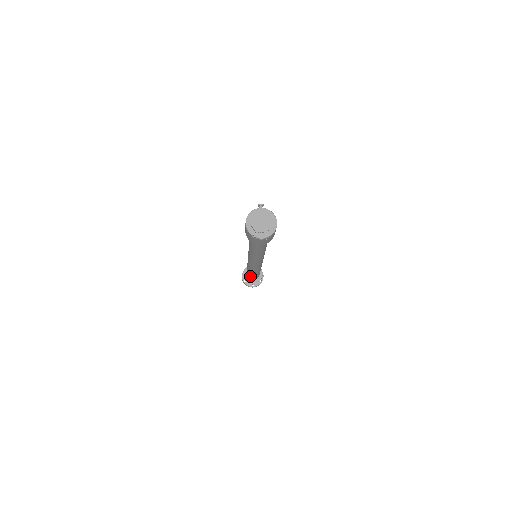
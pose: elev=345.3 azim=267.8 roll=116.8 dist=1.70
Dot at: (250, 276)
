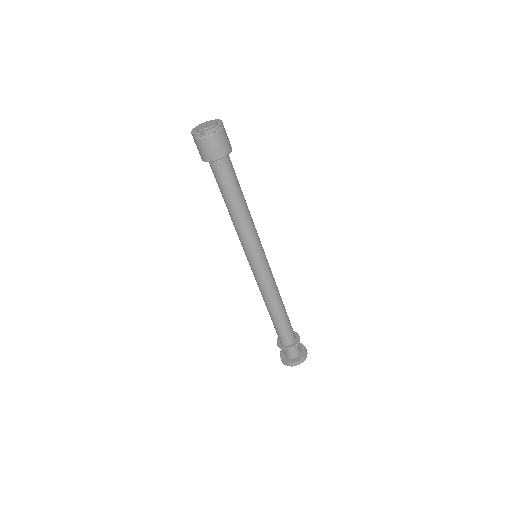
Dot at: (277, 329)
